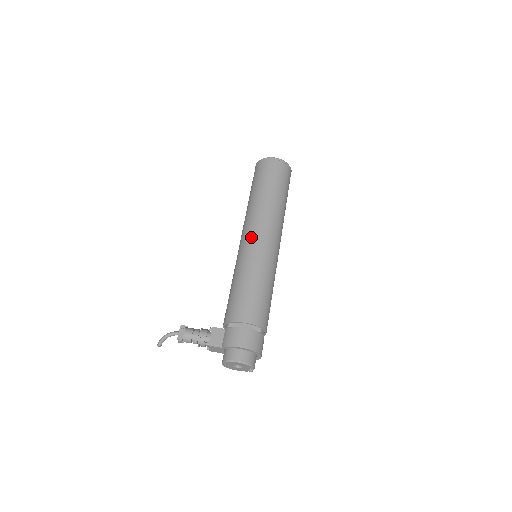
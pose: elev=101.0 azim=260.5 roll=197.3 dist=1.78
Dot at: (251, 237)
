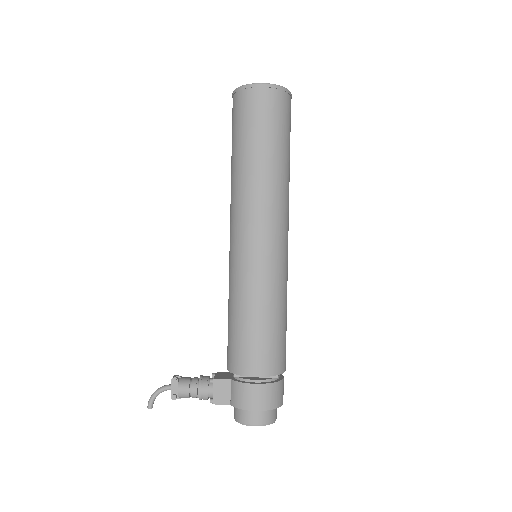
Dot at: (245, 240)
